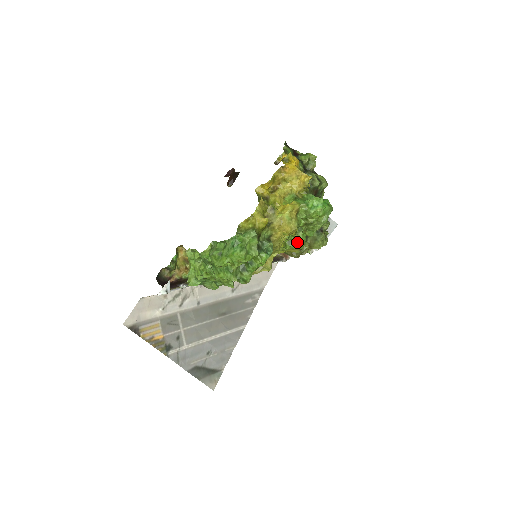
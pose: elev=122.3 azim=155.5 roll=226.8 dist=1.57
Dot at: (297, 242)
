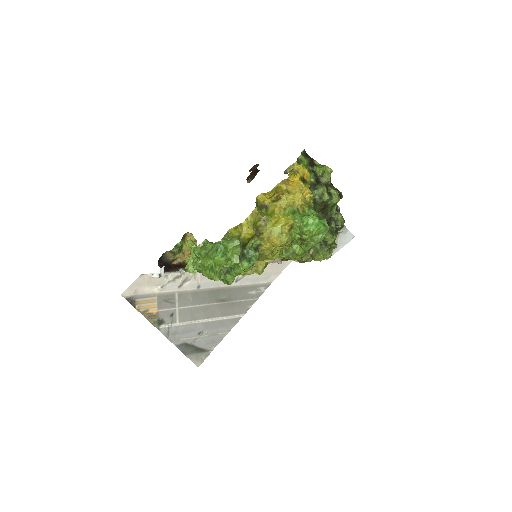
Dot at: (294, 252)
